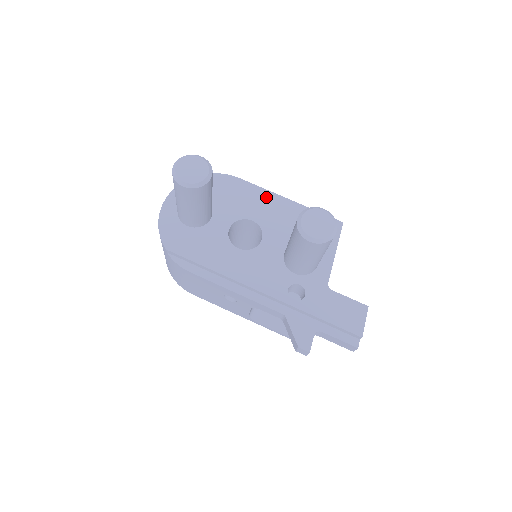
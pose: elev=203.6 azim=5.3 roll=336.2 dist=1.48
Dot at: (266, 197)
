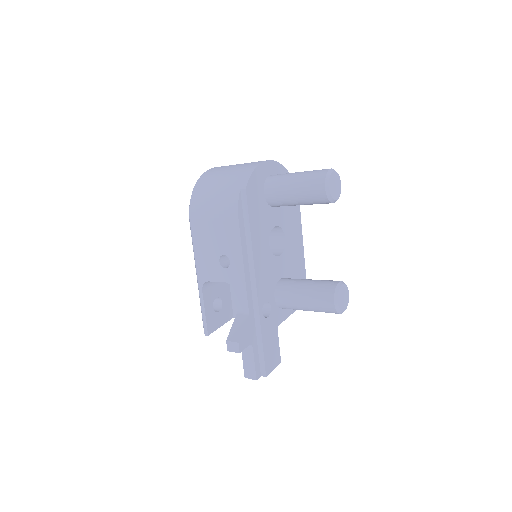
Dot at: (299, 235)
